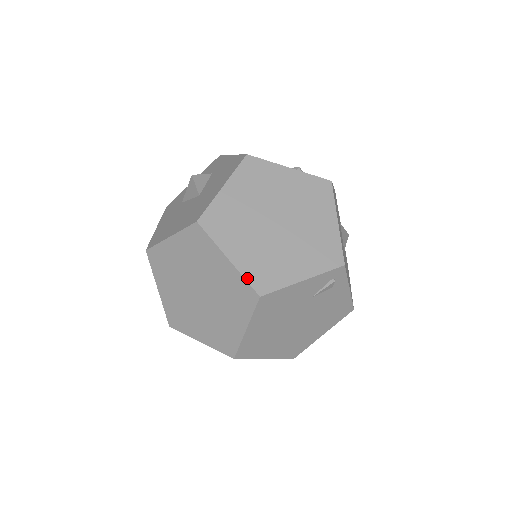
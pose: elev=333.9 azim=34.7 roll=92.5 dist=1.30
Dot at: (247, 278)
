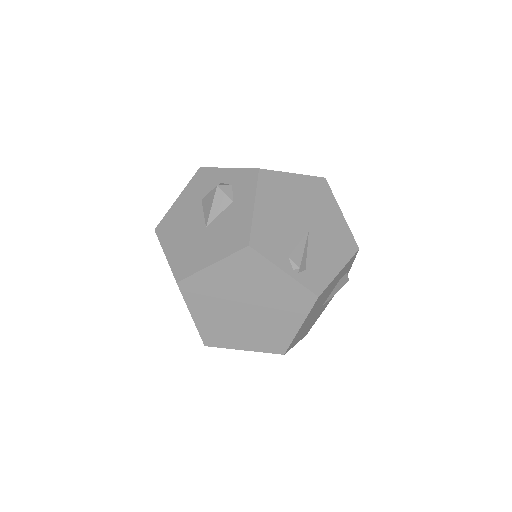
Dot at: (200, 333)
